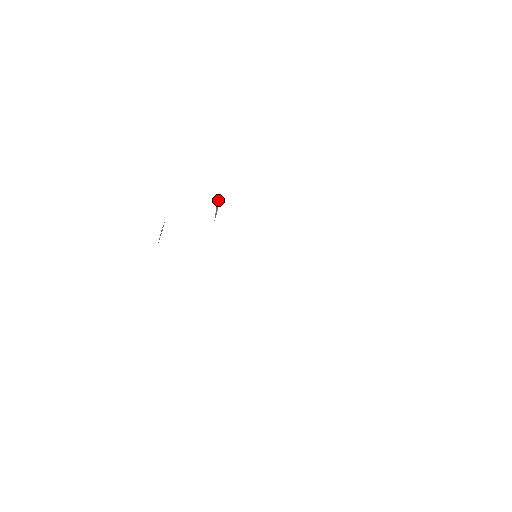
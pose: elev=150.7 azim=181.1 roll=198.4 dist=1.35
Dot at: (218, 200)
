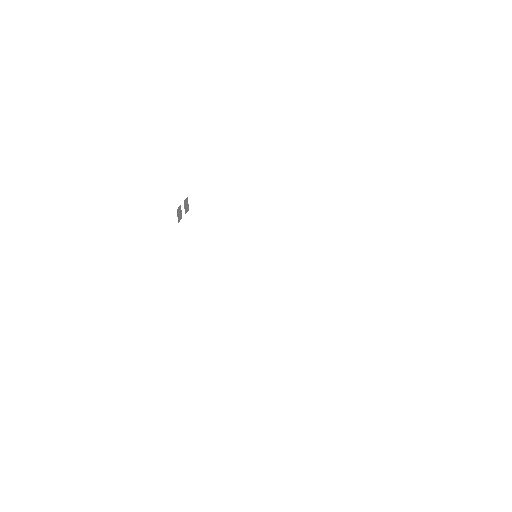
Dot at: occluded
